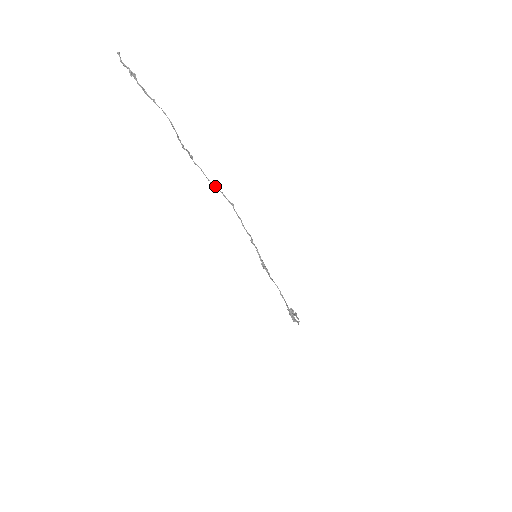
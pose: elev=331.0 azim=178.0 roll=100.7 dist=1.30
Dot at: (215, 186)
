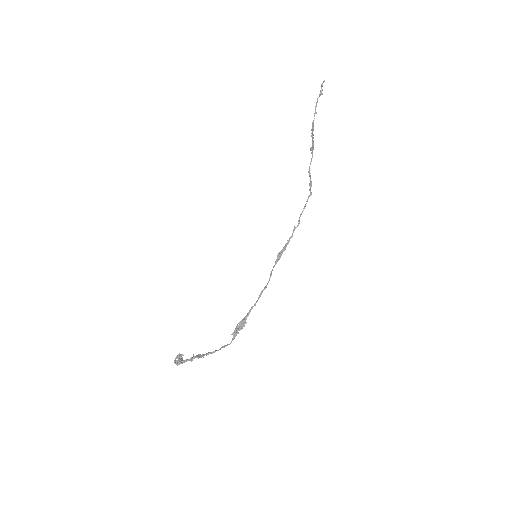
Dot at: (310, 175)
